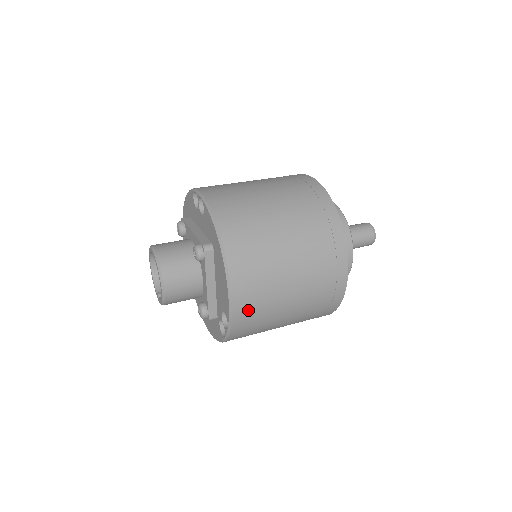
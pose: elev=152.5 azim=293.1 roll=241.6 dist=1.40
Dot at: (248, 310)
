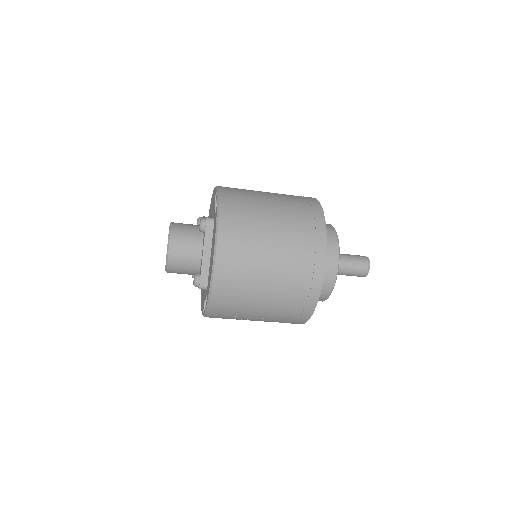
Dot at: (231, 188)
